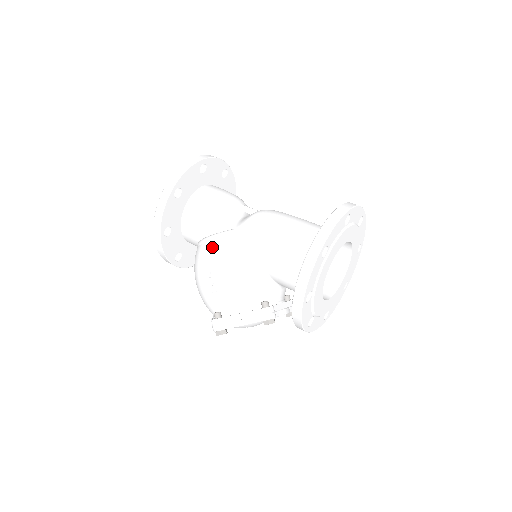
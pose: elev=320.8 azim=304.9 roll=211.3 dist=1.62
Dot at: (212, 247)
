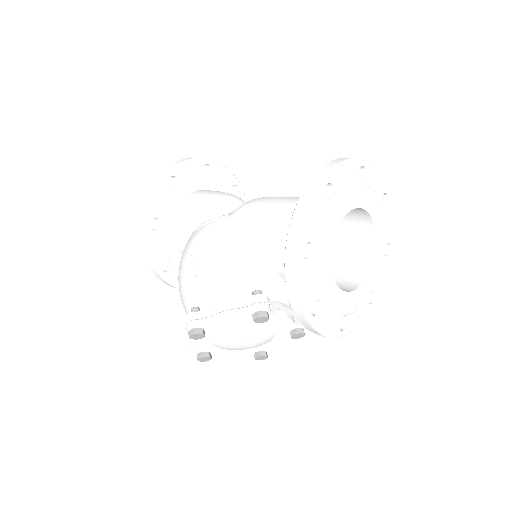
Dot at: (200, 231)
